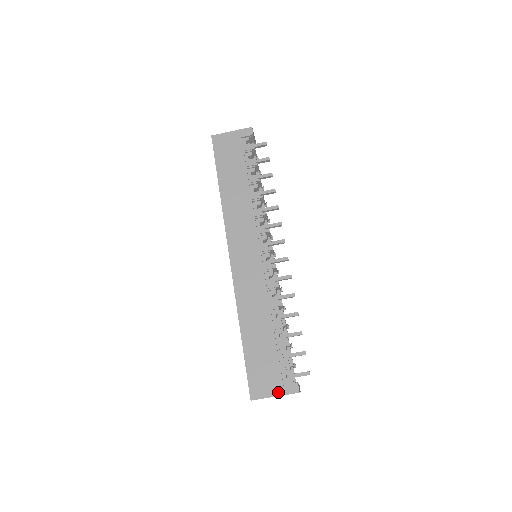
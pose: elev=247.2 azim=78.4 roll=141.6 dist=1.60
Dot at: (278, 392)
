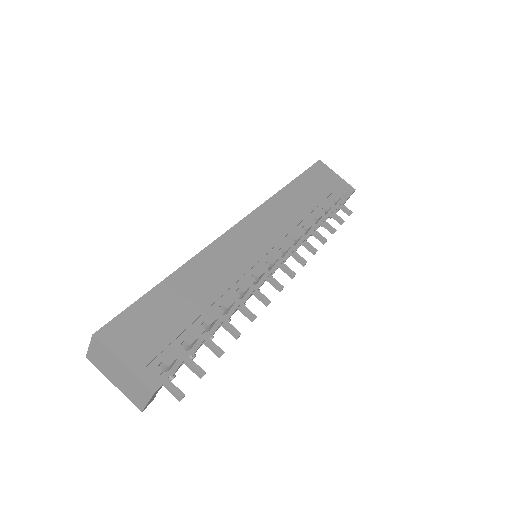
Dot at: (133, 364)
